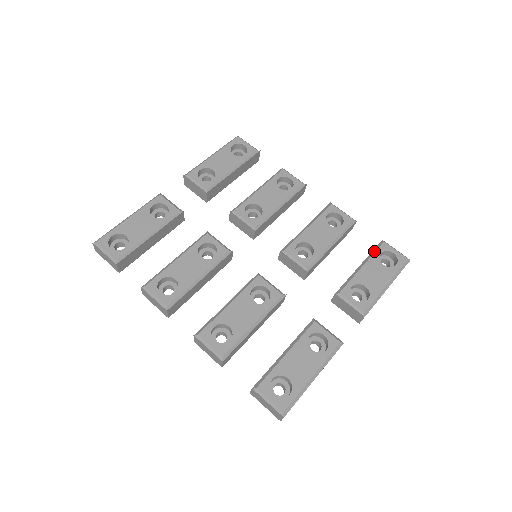
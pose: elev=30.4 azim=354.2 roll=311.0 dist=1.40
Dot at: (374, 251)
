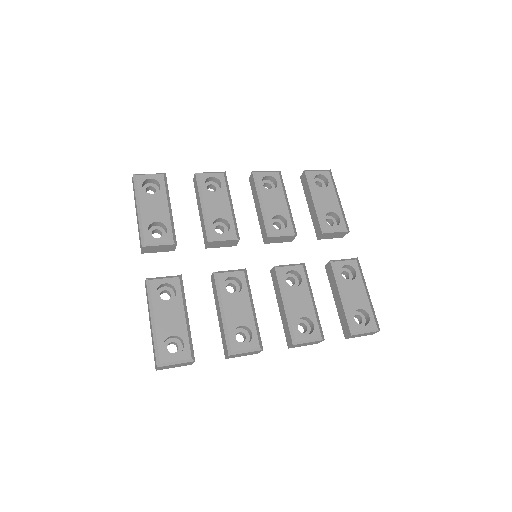
Dot at: (310, 183)
